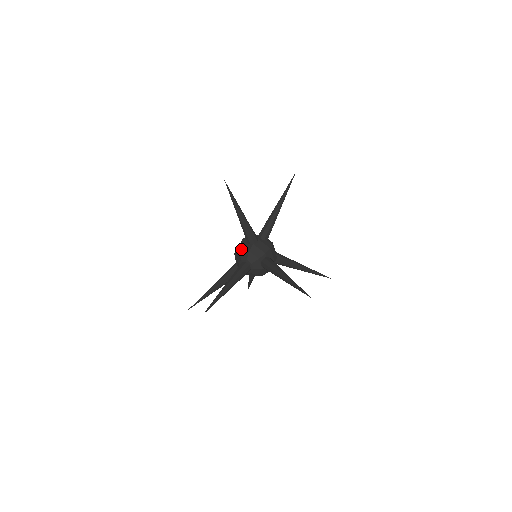
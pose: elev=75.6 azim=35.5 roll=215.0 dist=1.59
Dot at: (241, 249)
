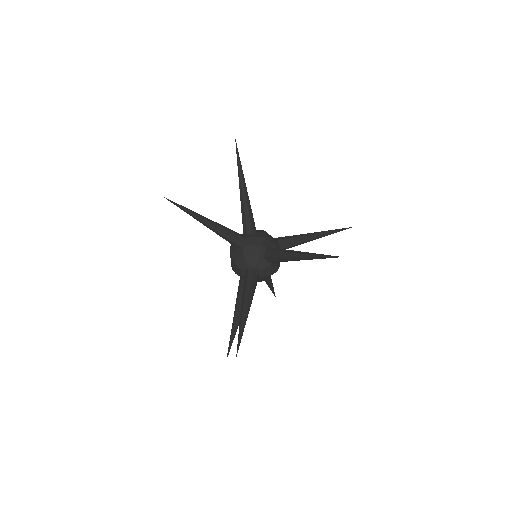
Dot at: (234, 259)
